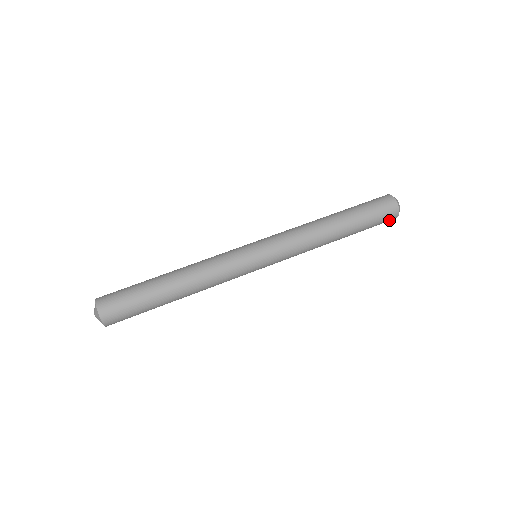
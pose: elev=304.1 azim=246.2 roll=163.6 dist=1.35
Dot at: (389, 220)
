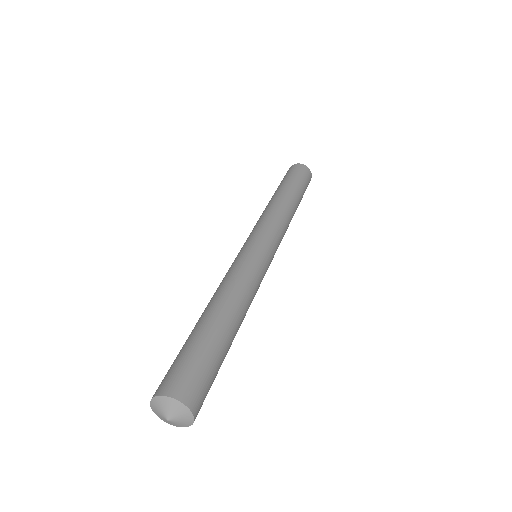
Dot at: occluded
